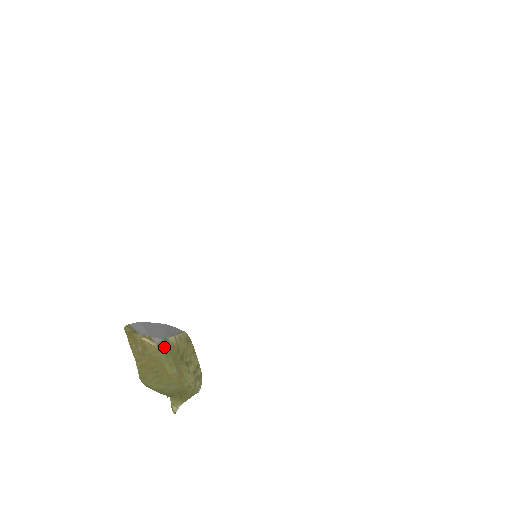
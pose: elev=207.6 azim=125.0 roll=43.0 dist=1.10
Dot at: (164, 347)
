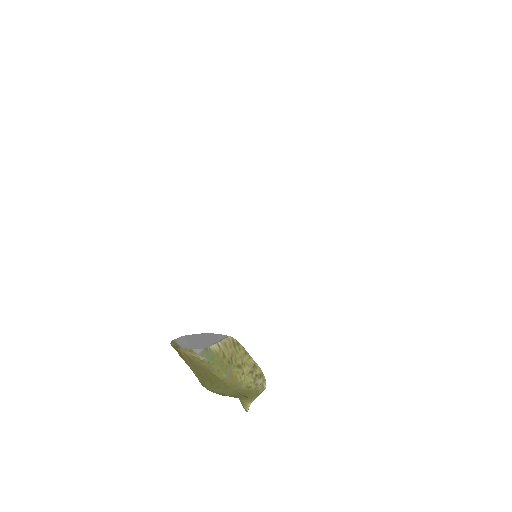
Dot at: (206, 356)
